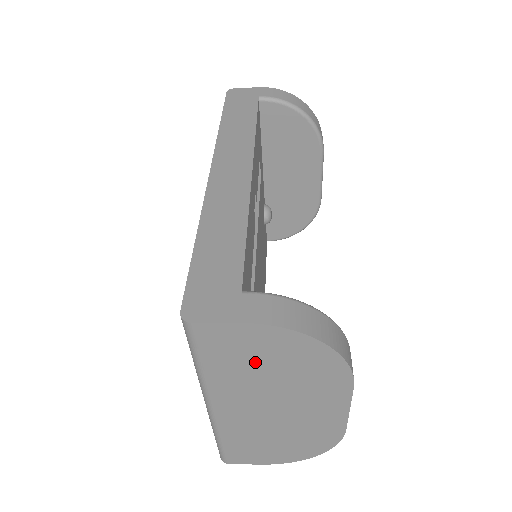
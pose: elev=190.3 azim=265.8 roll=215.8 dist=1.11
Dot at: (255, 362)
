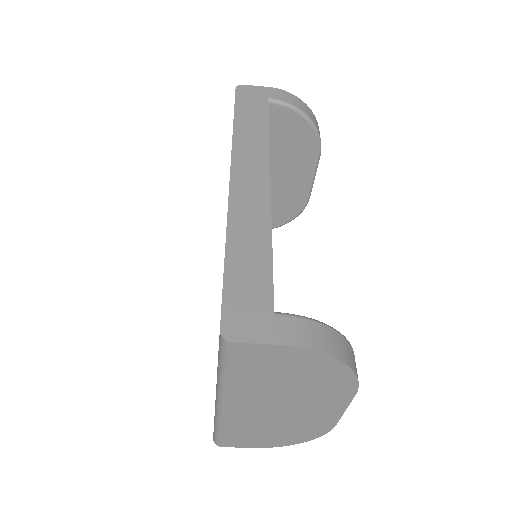
Dot at: (277, 373)
